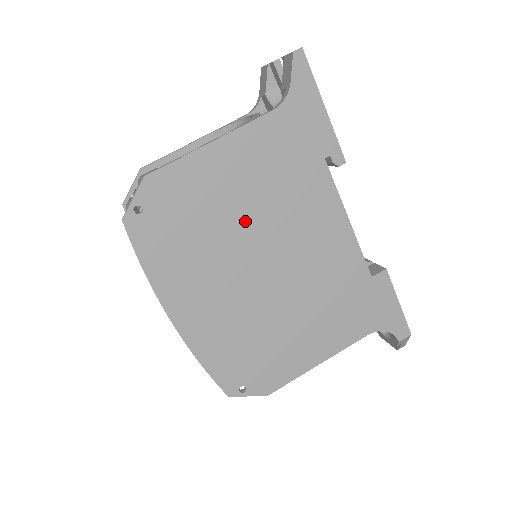
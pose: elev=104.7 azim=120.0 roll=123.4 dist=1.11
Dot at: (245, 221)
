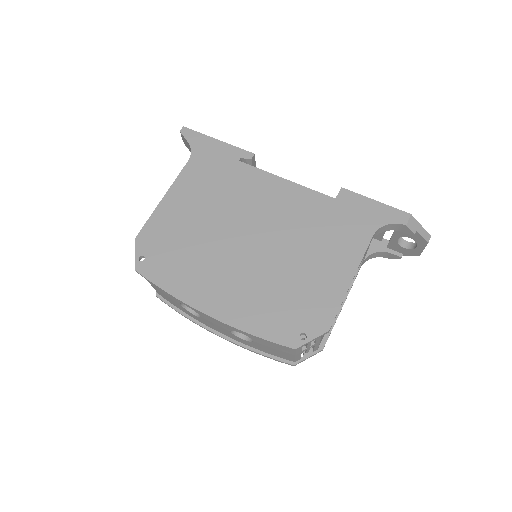
Dot at: (214, 223)
